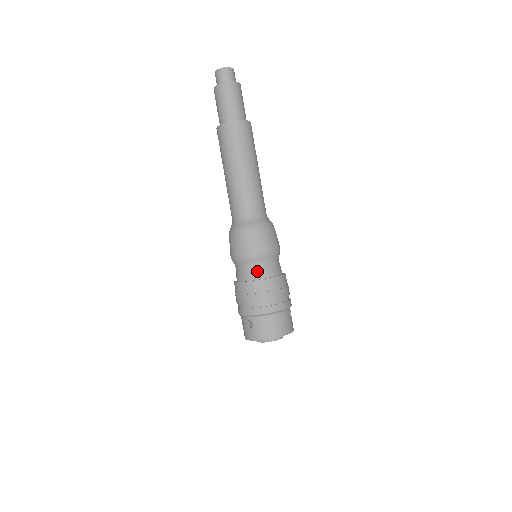
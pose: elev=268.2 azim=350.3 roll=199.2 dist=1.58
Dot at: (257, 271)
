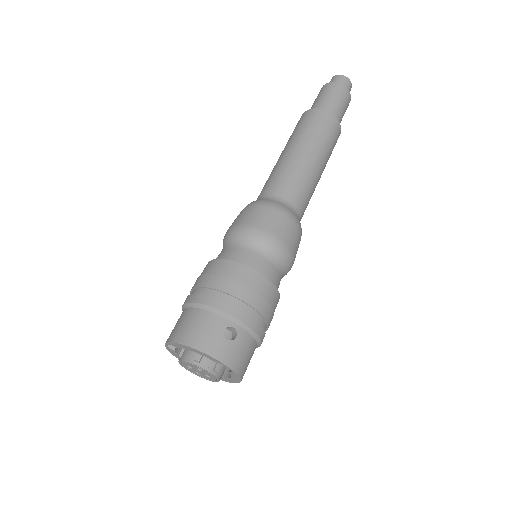
Dot at: (221, 253)
